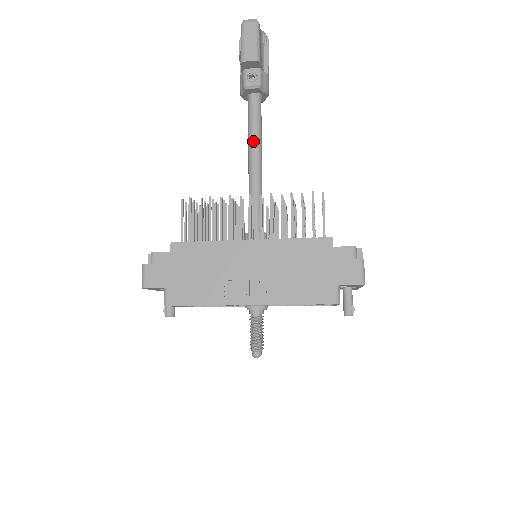
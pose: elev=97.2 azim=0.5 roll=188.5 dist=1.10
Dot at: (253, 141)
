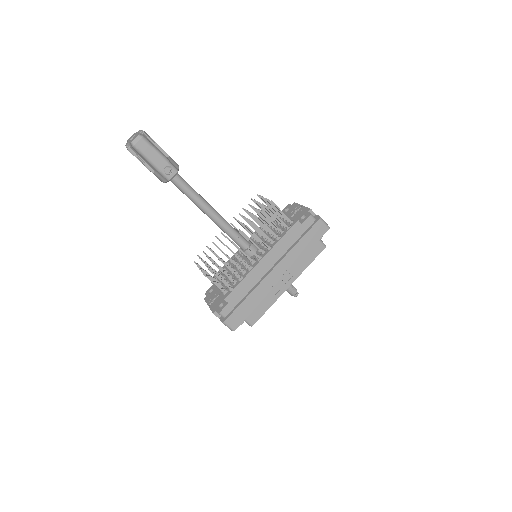
Dot at: (201, 204)
